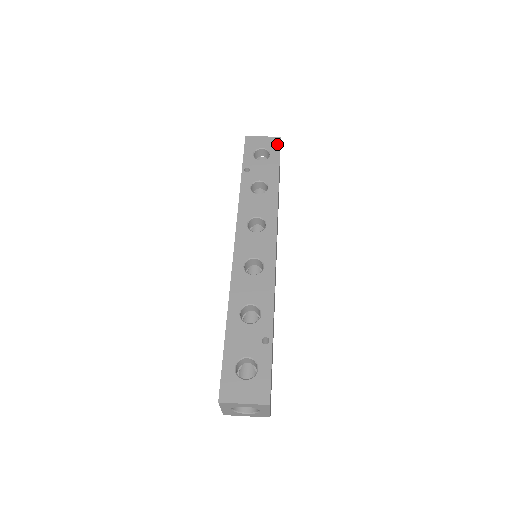
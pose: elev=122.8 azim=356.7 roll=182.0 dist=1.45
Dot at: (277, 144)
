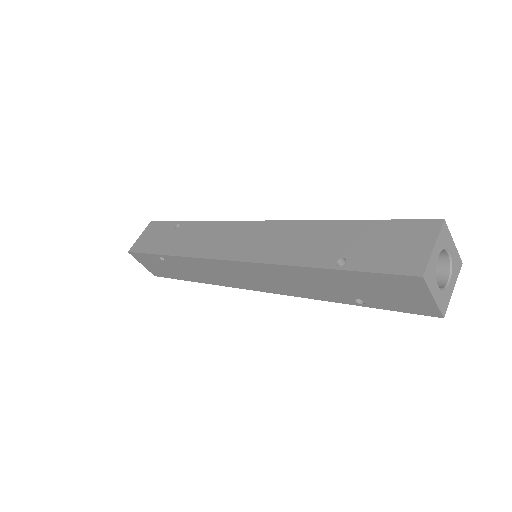
Dot at: occluded
